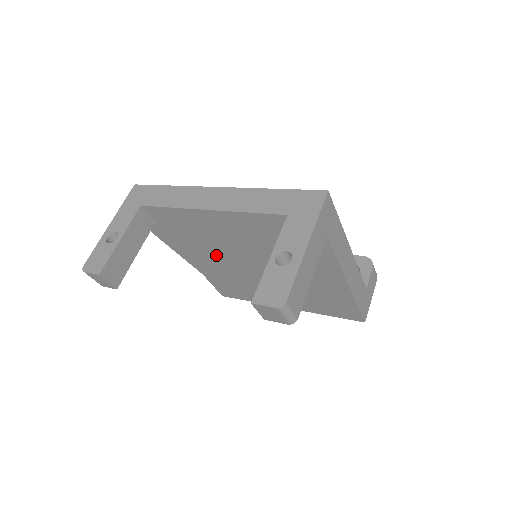
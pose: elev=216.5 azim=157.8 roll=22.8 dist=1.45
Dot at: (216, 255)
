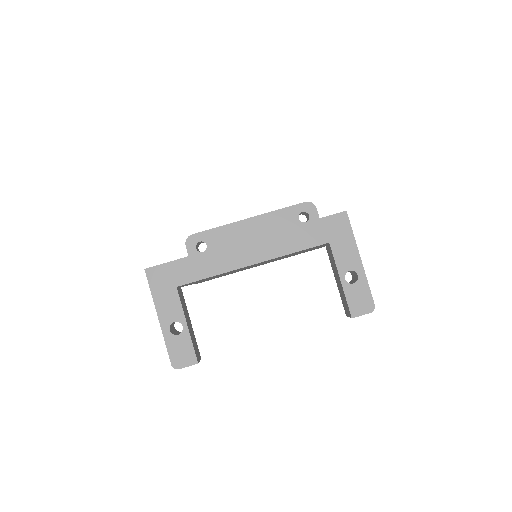
Dot at: occluded
